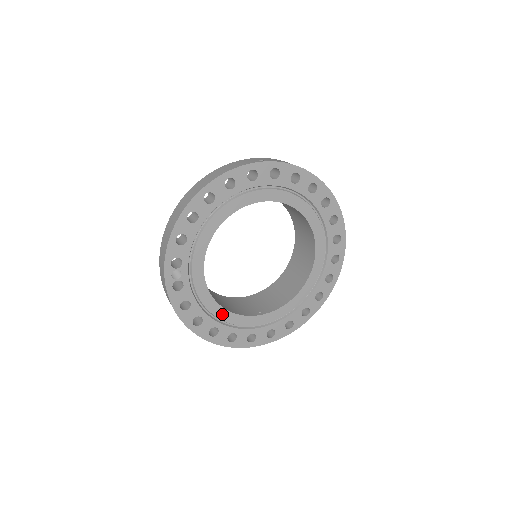
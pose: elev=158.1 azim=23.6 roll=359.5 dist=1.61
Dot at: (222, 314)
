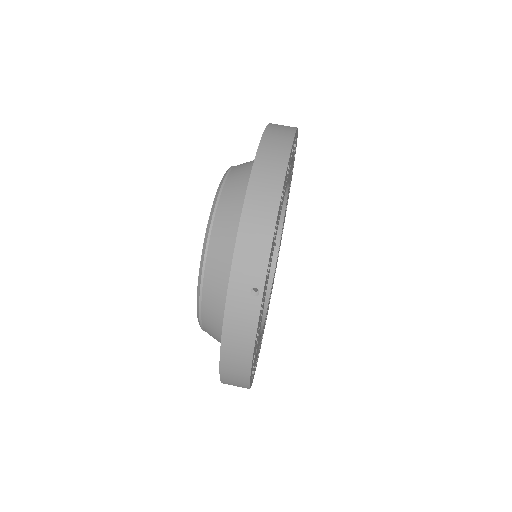
Dot at: (270, 294)
